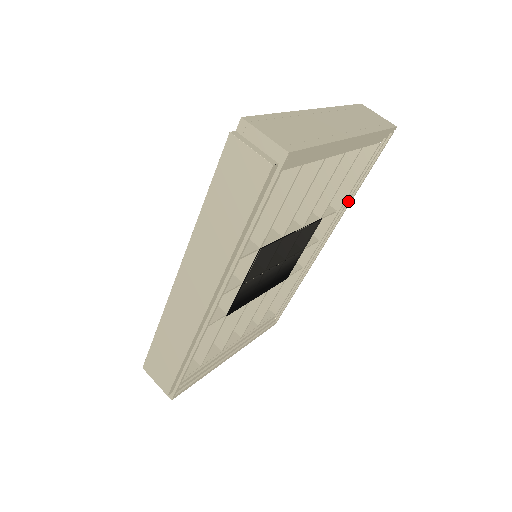
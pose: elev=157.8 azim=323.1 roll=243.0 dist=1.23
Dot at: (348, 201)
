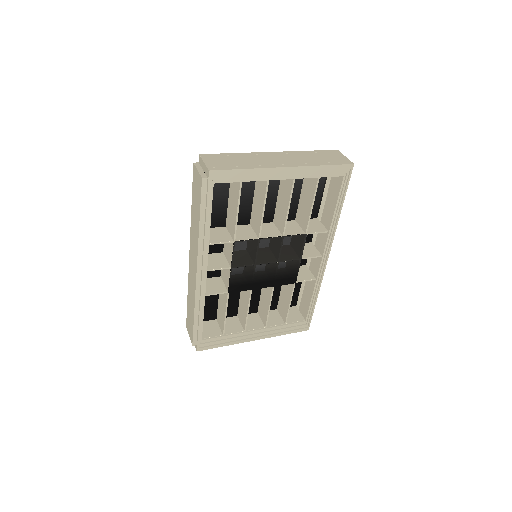
Dot at: (335, 223)
